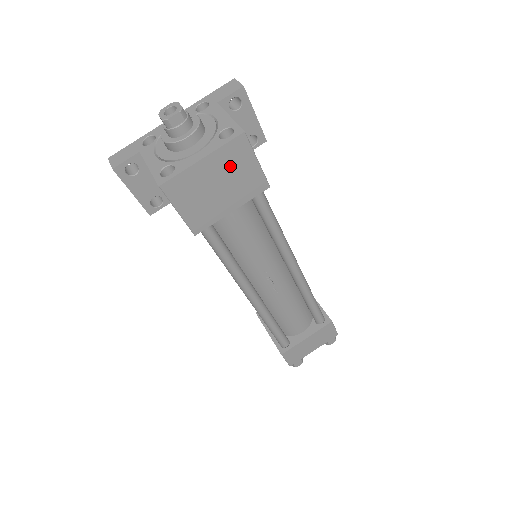
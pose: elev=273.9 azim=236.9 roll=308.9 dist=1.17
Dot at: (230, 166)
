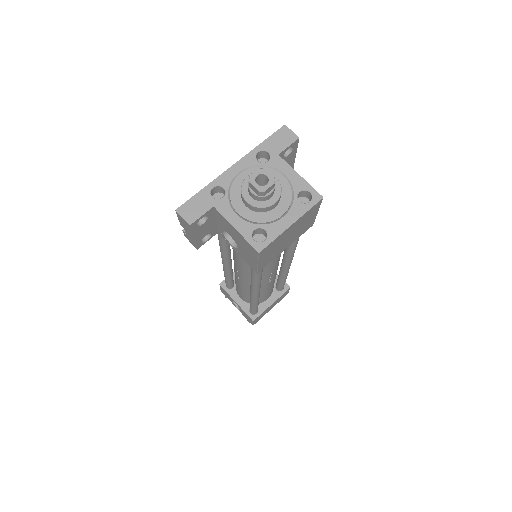
Dot at: (302, 222)
